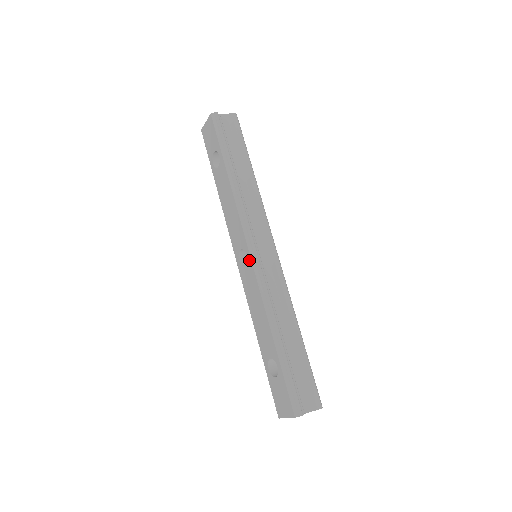
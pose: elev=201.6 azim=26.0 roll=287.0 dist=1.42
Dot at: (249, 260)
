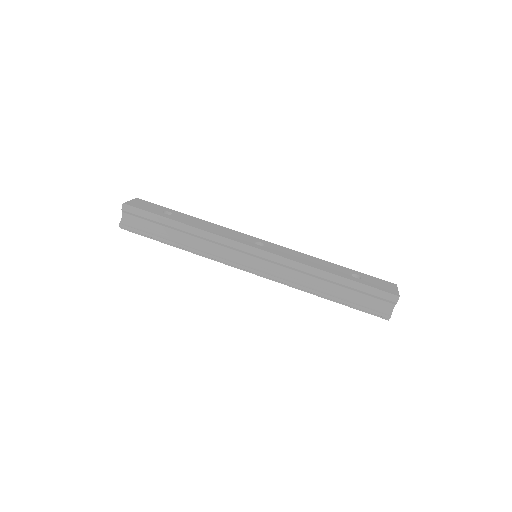
Dot at: (255, 274)
